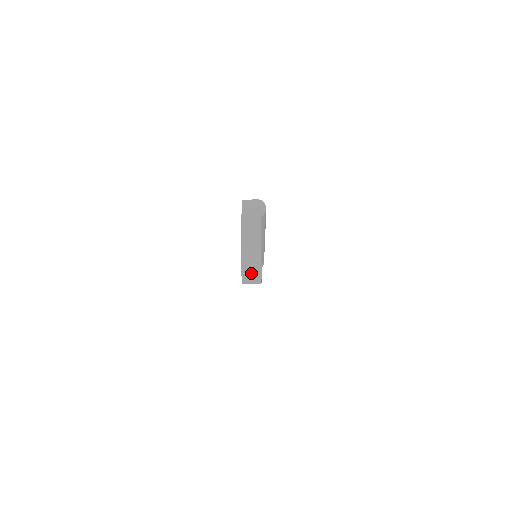
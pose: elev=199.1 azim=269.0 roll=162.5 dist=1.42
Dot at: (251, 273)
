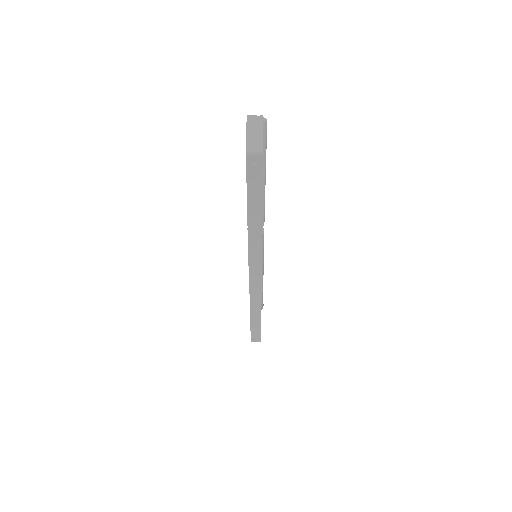
Dot at: (254, 147)
